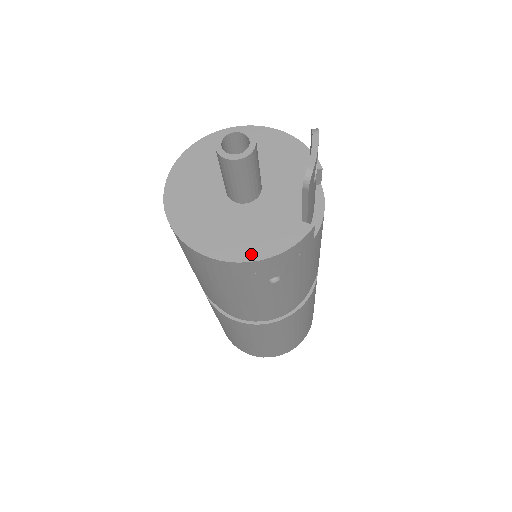
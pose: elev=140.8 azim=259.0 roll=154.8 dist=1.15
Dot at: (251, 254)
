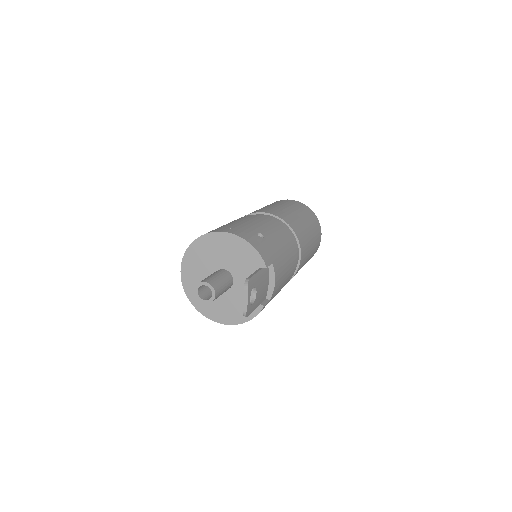
Dot at: (233, 321)
